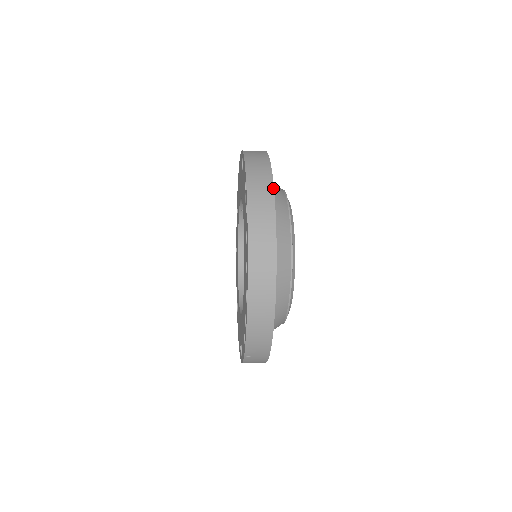
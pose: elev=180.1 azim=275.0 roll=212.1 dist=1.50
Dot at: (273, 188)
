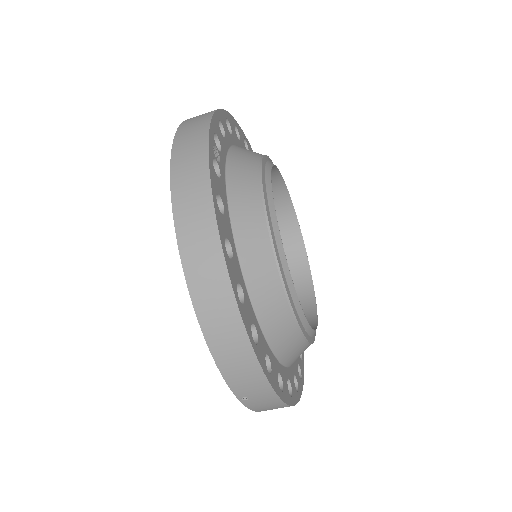
Dot at: (207, 137)
